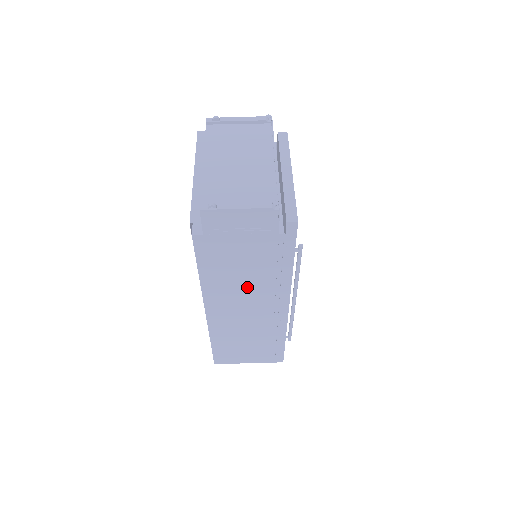
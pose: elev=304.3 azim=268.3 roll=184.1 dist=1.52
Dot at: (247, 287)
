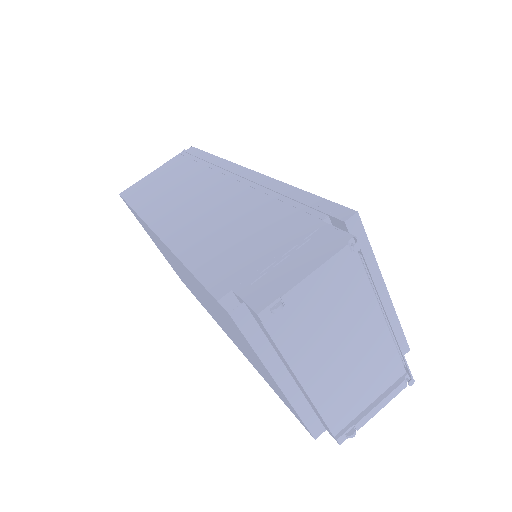
Dot at: occluded
